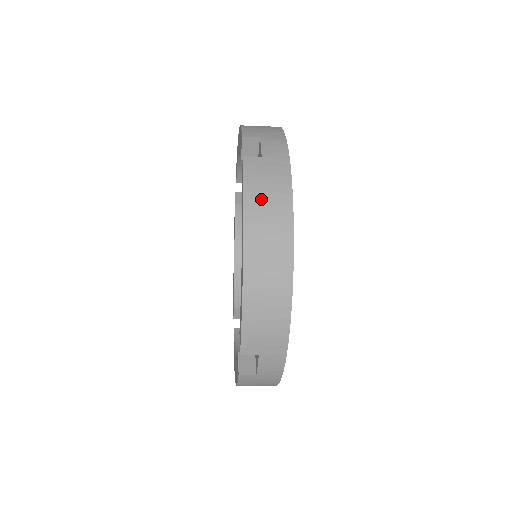
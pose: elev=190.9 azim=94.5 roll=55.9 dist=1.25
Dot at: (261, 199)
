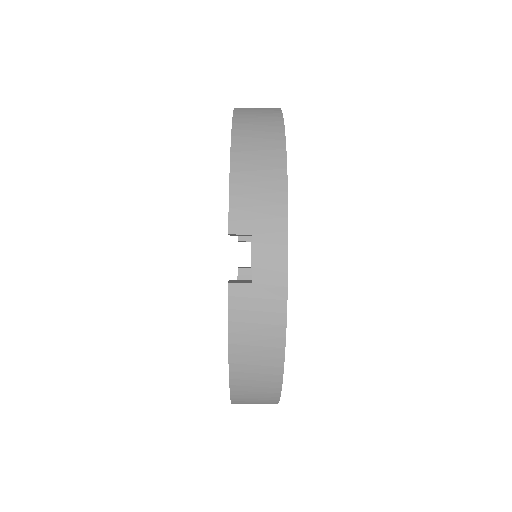
Dot at: (251, 109)
